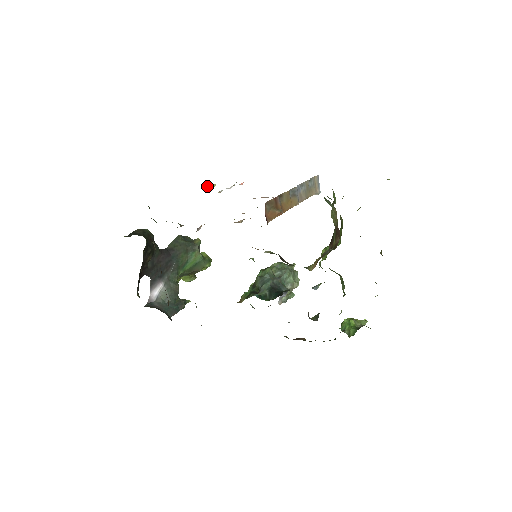
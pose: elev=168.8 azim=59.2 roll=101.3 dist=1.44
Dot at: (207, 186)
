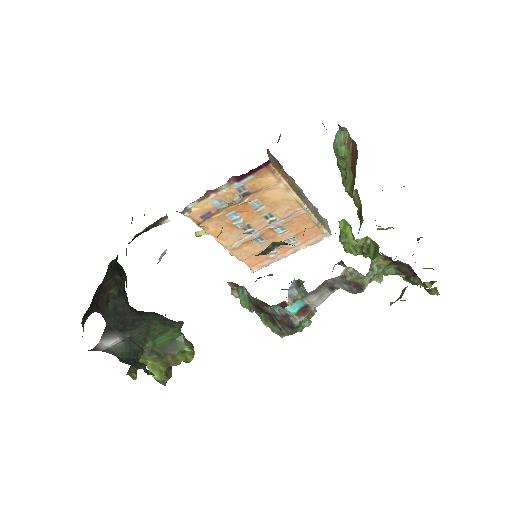
Dot at: (202, 231)
